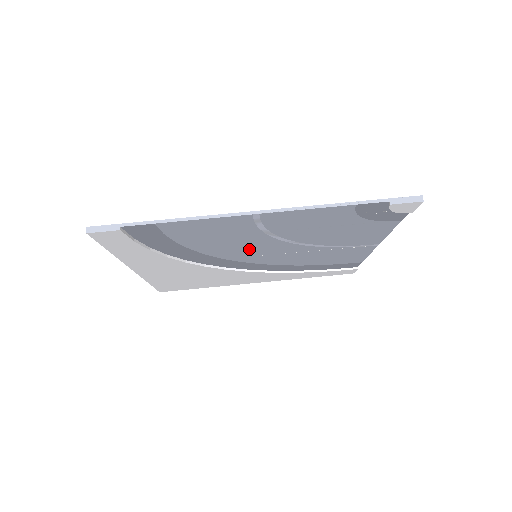
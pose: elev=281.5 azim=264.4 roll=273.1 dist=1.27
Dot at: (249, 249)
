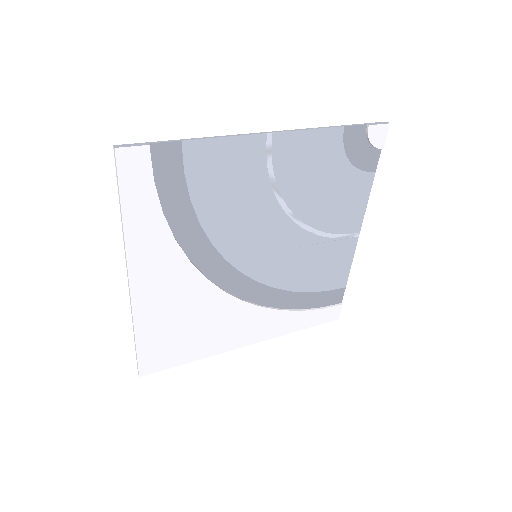
Dot at: (252, 232)
